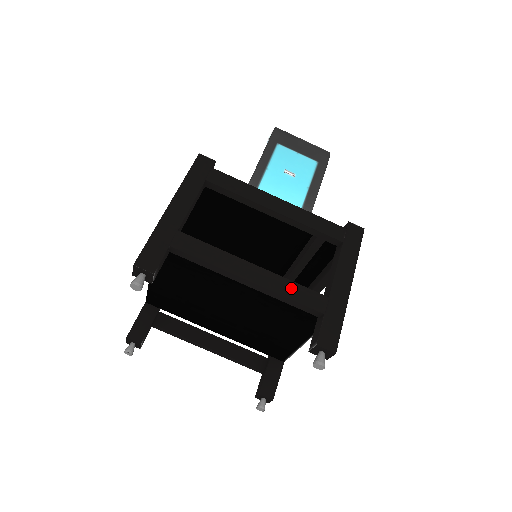
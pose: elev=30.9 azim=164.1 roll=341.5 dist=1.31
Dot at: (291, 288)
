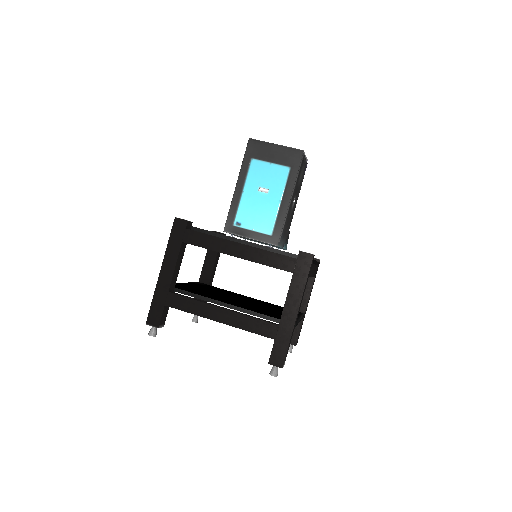
Dot at: (249, 323)
